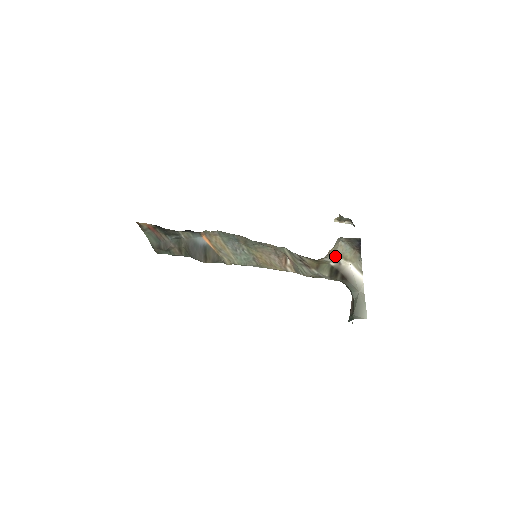
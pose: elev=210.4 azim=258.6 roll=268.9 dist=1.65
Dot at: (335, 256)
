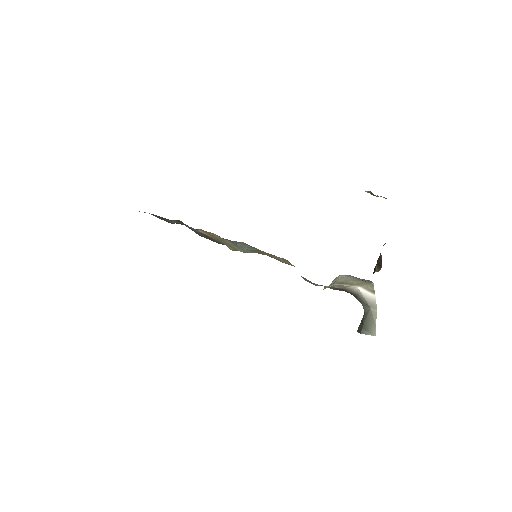
Dot at: (336, 284)
